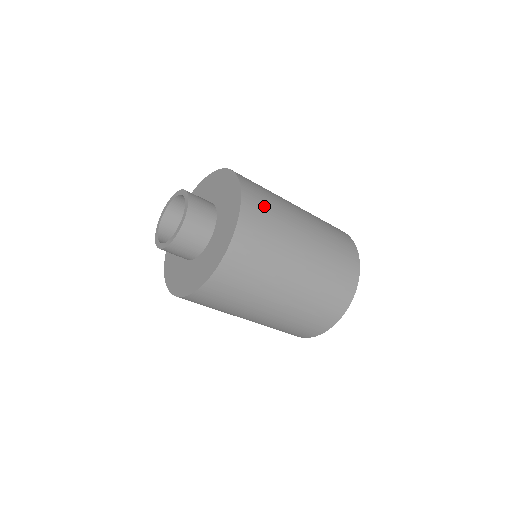
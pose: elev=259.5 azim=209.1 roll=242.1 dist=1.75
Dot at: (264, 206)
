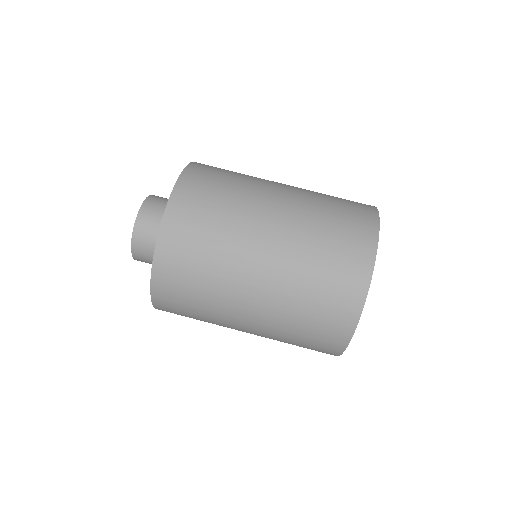
Dot at: (188, 264)
